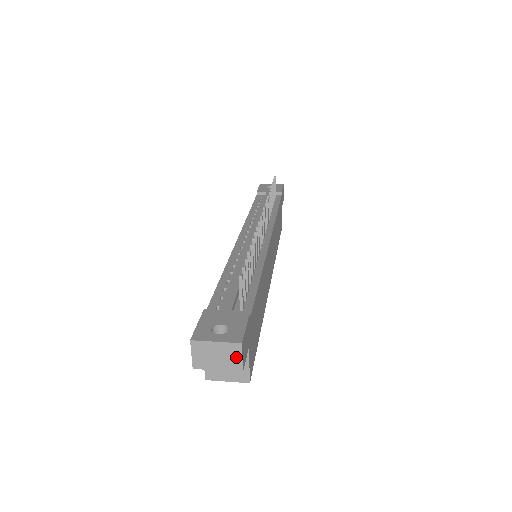
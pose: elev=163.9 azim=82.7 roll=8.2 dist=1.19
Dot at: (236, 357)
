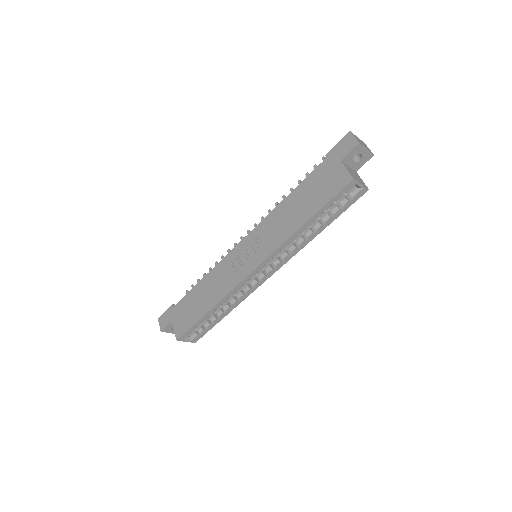
Dot at: (367, 147)
